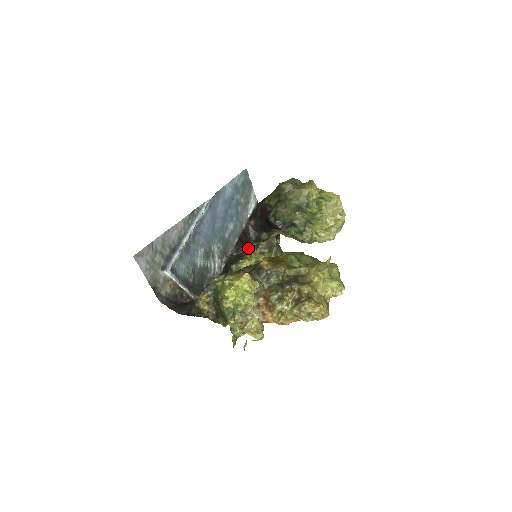
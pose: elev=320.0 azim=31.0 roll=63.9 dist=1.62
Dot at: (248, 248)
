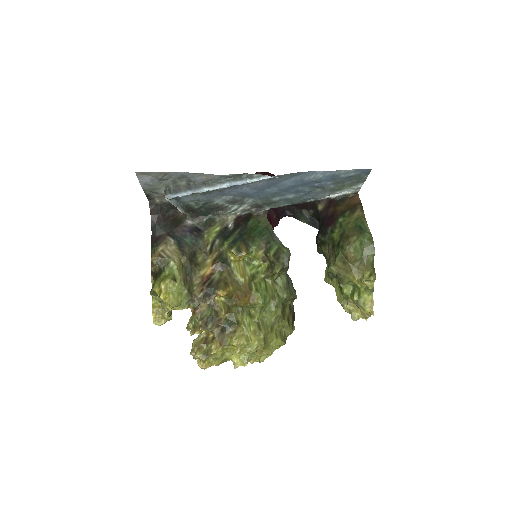
Dot at: (266, 238)
